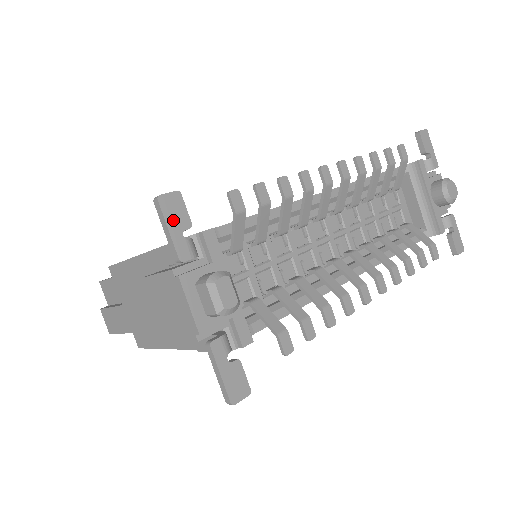
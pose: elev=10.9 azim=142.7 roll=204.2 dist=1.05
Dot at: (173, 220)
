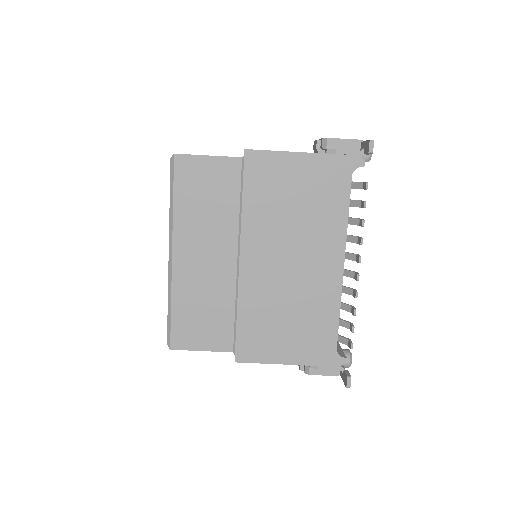
Dot at: occluded
